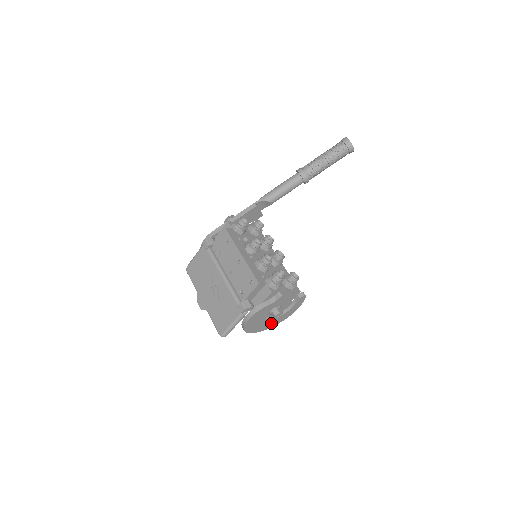
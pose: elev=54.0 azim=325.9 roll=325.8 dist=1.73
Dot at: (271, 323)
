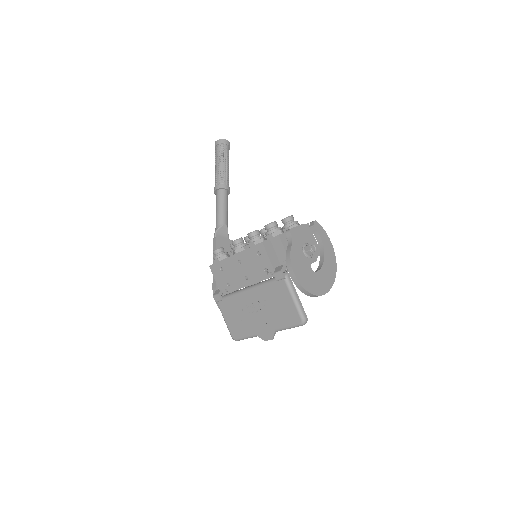
Dot at: (328, 272)
